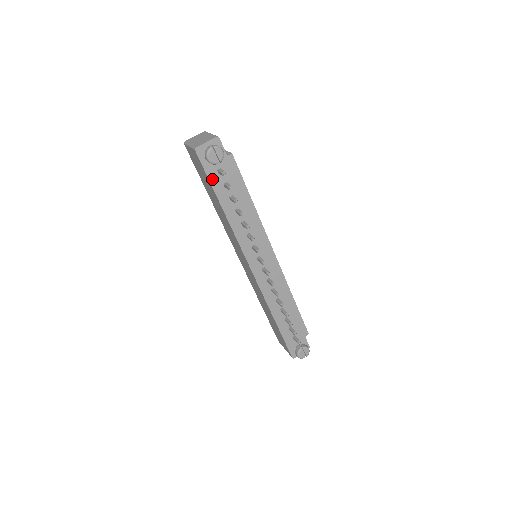
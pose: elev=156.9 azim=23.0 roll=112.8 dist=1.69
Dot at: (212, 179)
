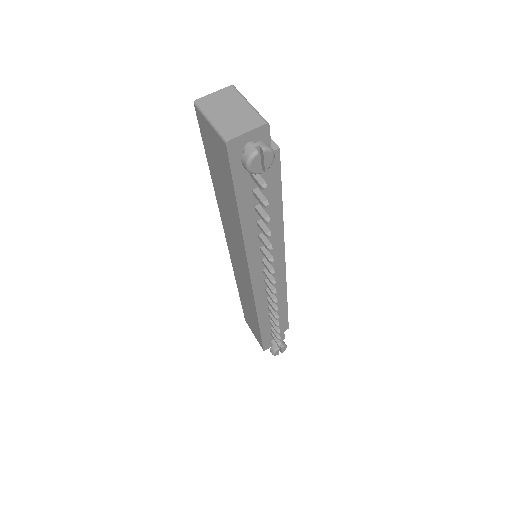
Dot at: (238, 184)
